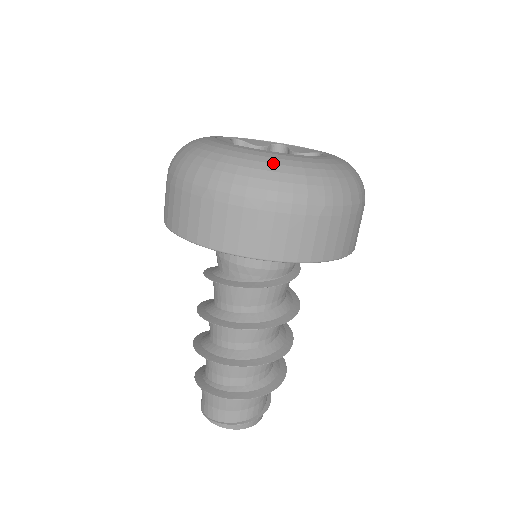
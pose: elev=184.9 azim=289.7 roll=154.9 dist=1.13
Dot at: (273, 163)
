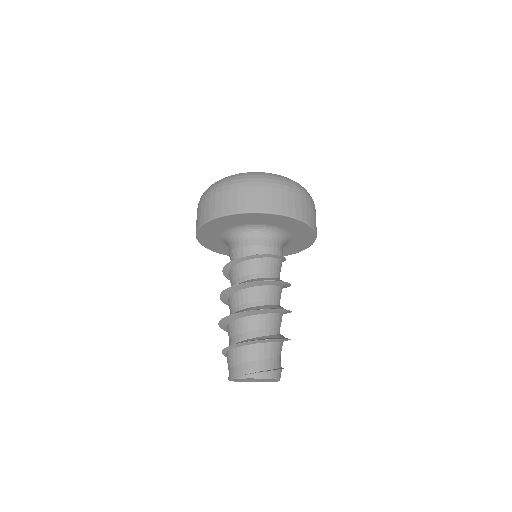
Dot at: occluded
